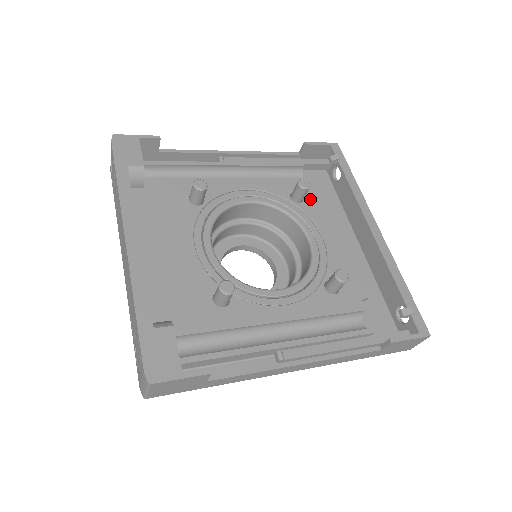
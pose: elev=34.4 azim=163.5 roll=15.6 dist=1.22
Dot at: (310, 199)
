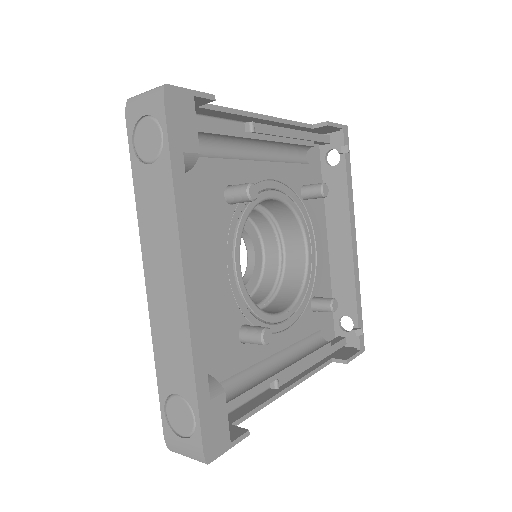
Dot at: occluded
